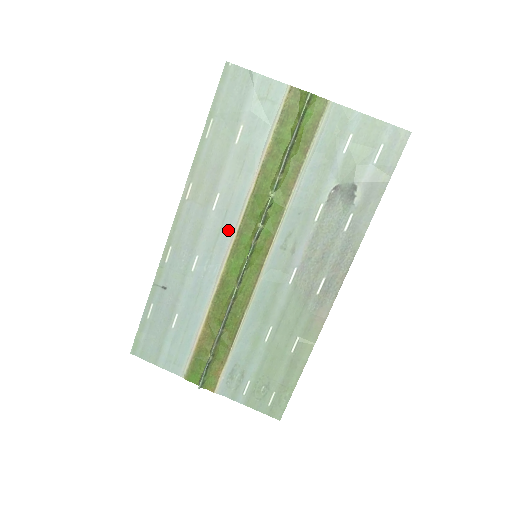
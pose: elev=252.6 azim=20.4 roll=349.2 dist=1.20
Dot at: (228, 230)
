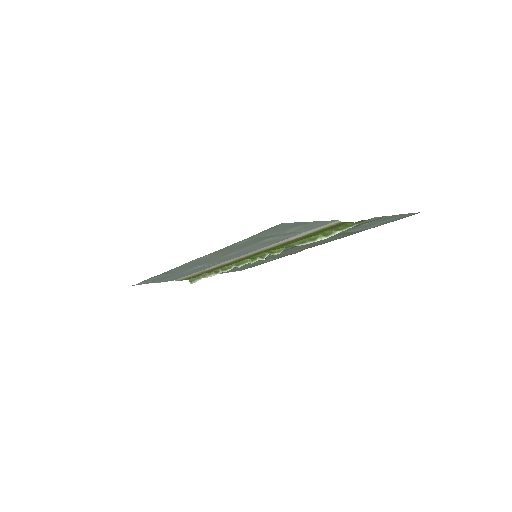
Dot at: (237, 256)
